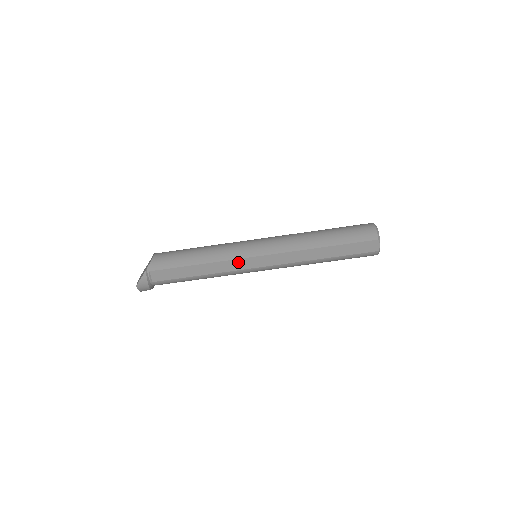
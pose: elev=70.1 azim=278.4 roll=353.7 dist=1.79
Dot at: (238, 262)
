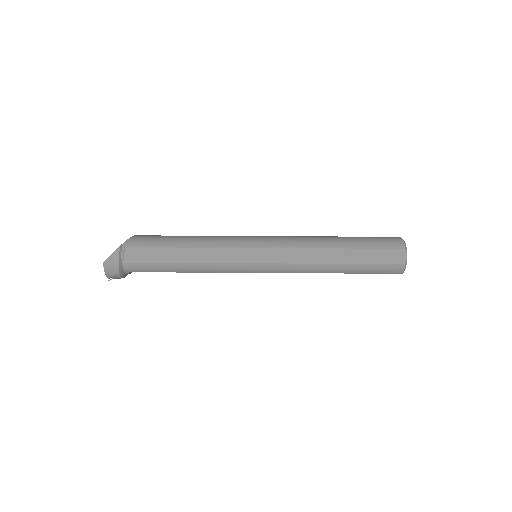
Dot at: (234, 252)
